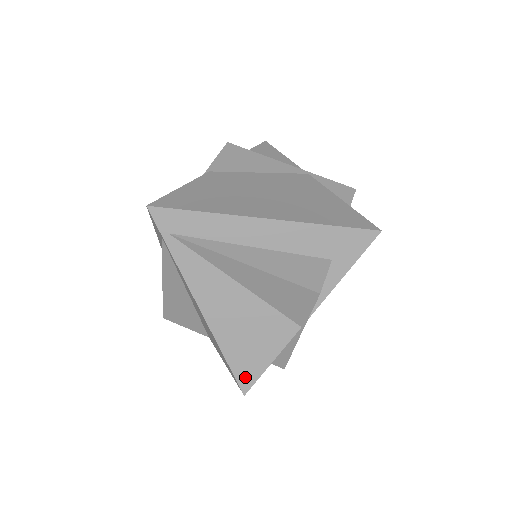
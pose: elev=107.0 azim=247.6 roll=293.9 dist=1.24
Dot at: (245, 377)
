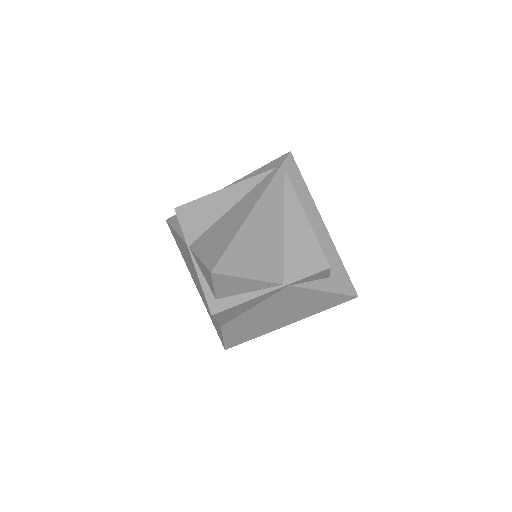
Dot at: (226, 264)
